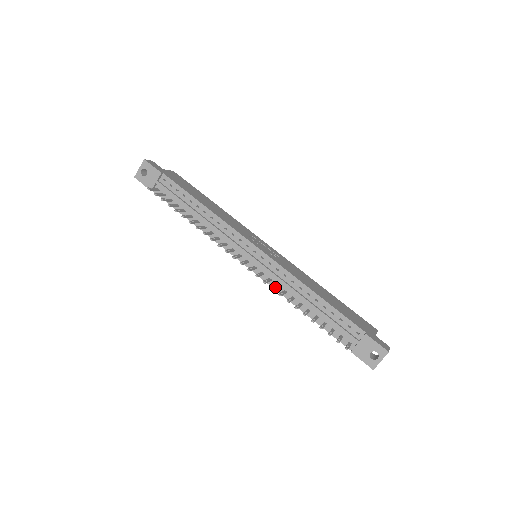
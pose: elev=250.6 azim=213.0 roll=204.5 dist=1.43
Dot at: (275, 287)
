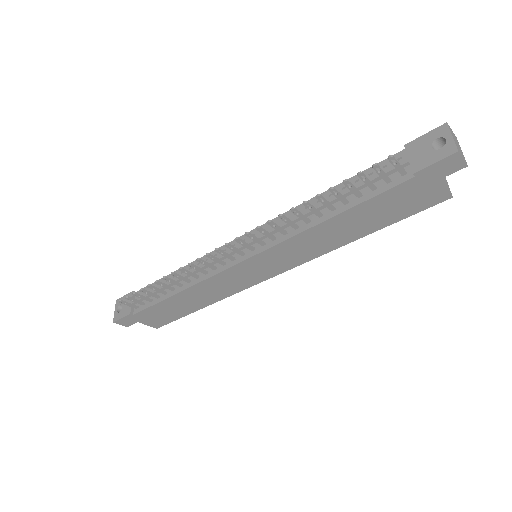
Dot at: (275, 225)
